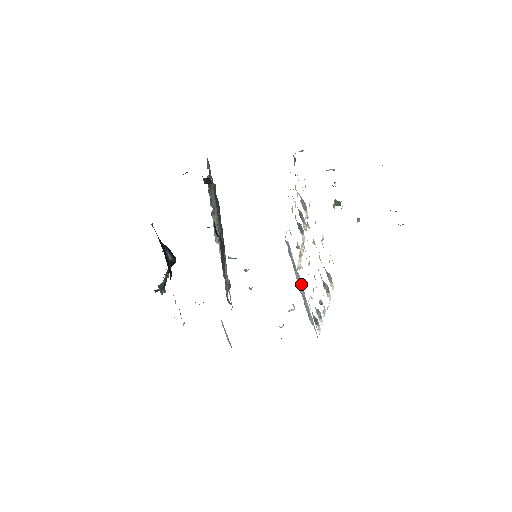
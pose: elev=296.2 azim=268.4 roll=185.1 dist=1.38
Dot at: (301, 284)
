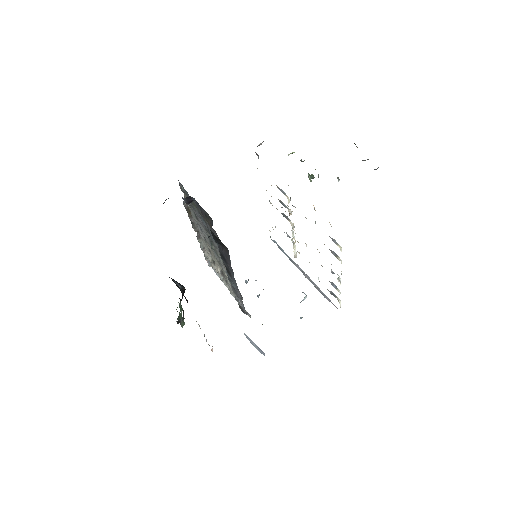
Dot at: (303, 272)
